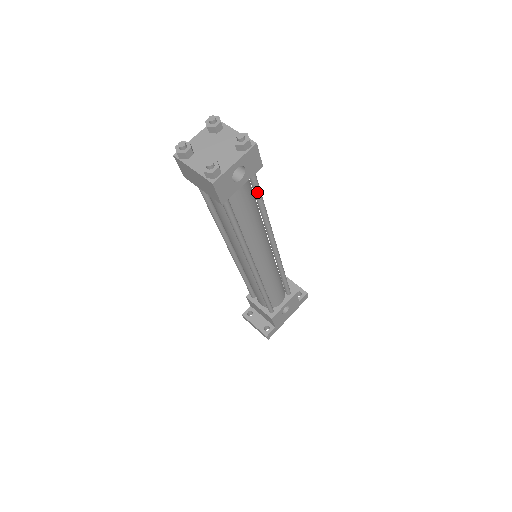
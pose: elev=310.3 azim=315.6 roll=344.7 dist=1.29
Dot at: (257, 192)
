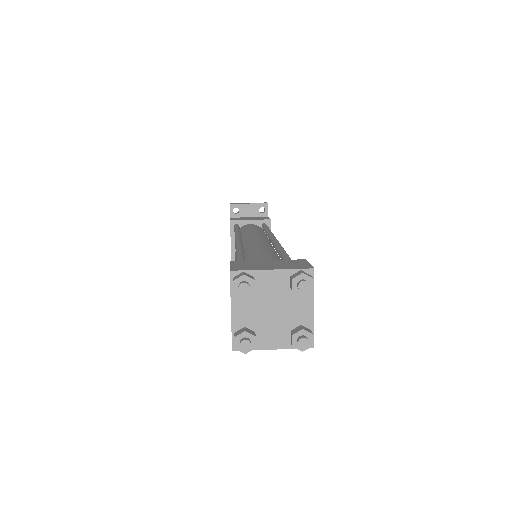
Dot at: occluded
